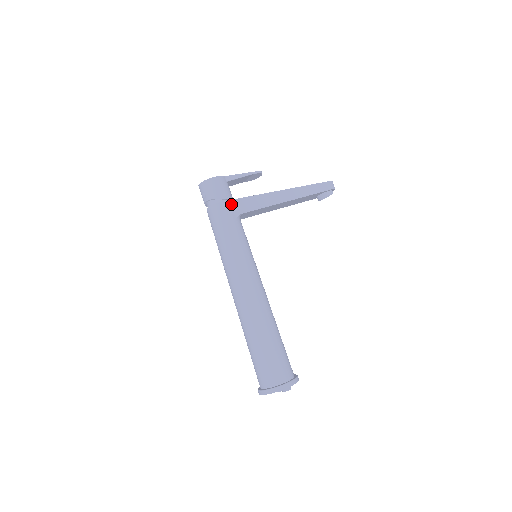
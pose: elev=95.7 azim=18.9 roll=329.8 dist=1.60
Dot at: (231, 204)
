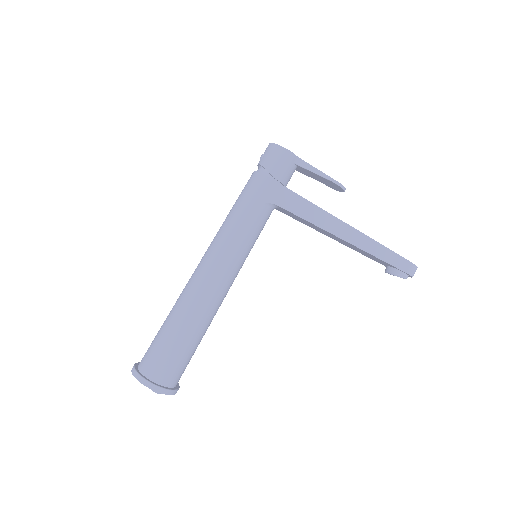
Dot at: (275, 186)
